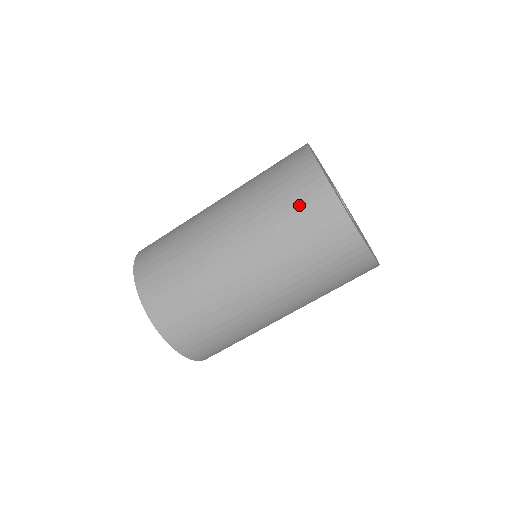
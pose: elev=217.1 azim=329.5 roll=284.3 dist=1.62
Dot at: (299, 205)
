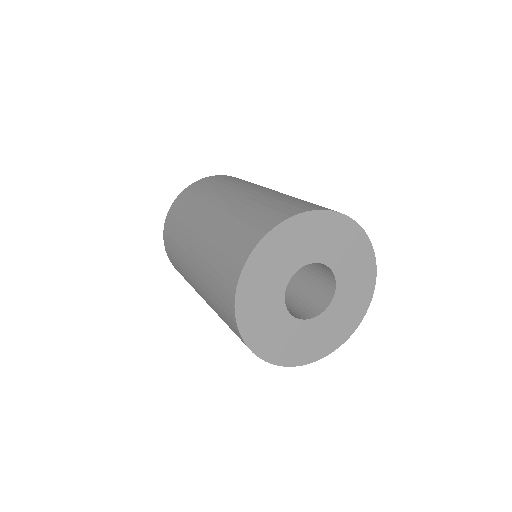
Dot at: (223, 313)
